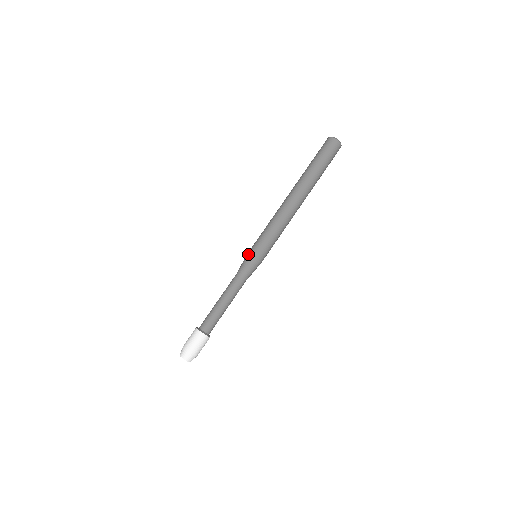
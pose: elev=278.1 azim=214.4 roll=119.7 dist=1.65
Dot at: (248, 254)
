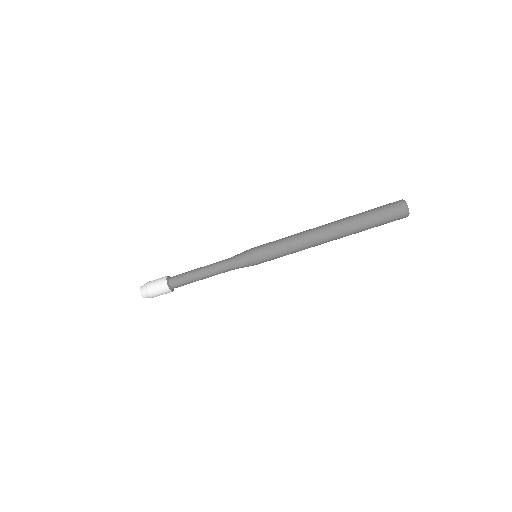
Dot at: (251, 256)
